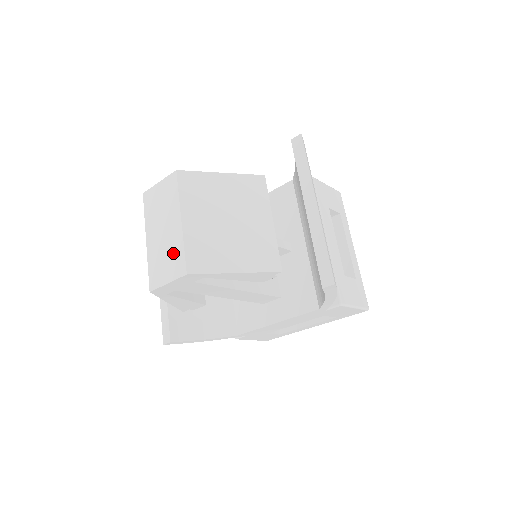
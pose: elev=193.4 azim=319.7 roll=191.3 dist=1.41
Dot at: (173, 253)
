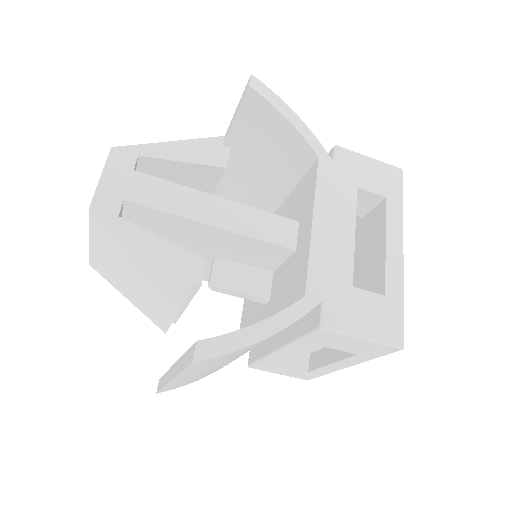
Dot at: occluded
